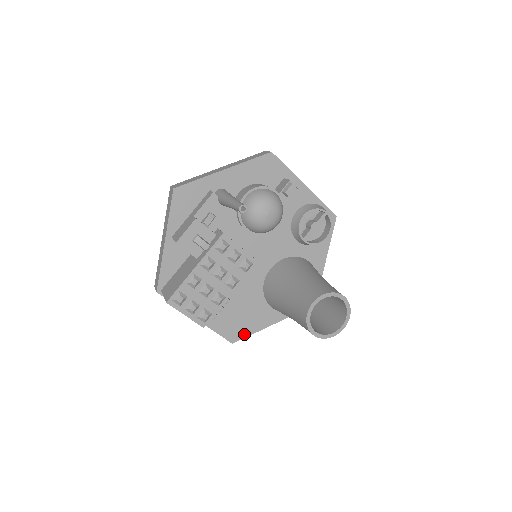
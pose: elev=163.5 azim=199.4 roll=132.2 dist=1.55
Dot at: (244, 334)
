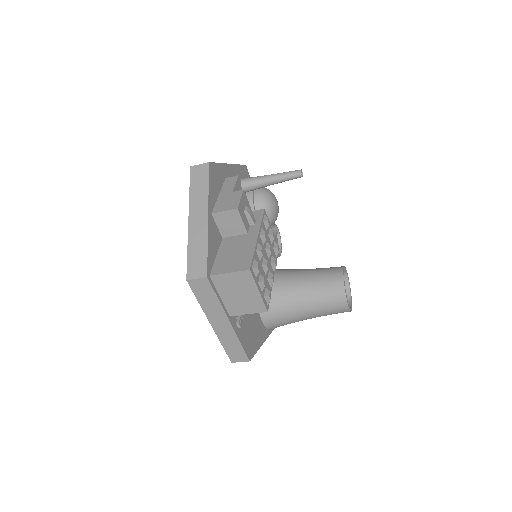
Dot at: (254, 350)
